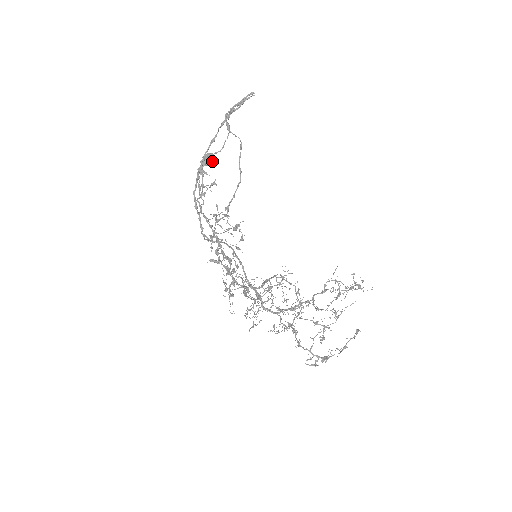
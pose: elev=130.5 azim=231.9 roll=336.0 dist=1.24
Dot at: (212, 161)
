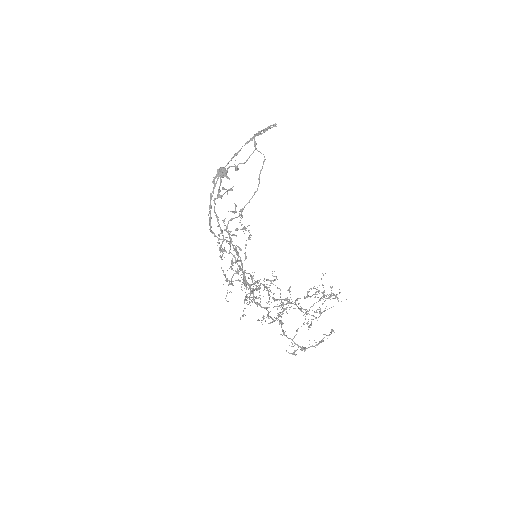
Dot at: (236, 170)
